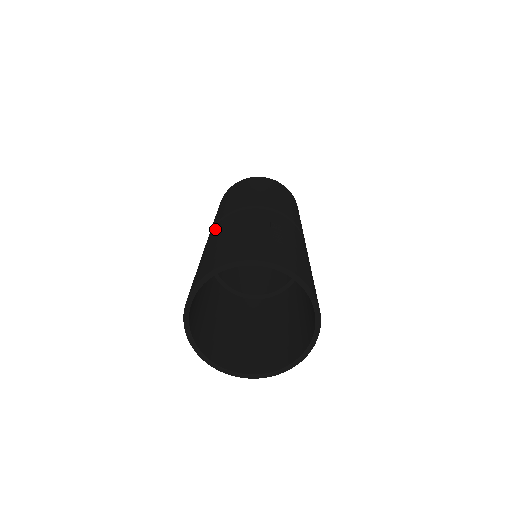
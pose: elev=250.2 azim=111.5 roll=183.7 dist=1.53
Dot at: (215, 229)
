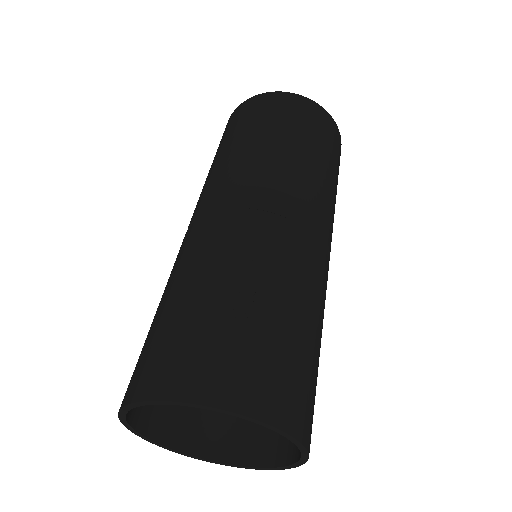
Dot at: (181, 245)
